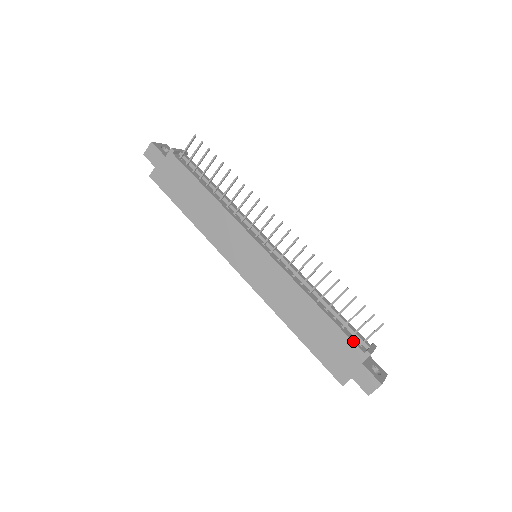
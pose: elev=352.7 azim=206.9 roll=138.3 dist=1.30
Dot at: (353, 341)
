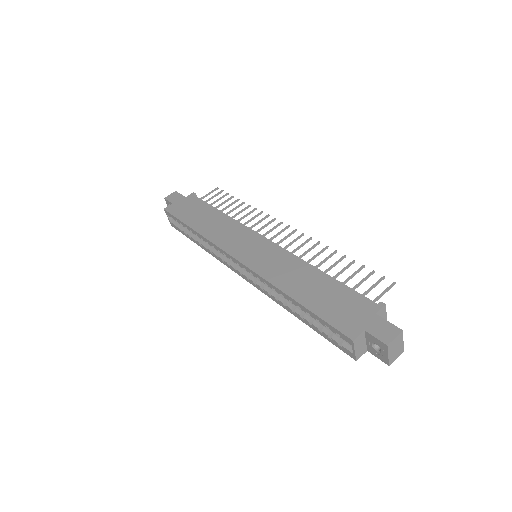
Dot at: (364, 296)
